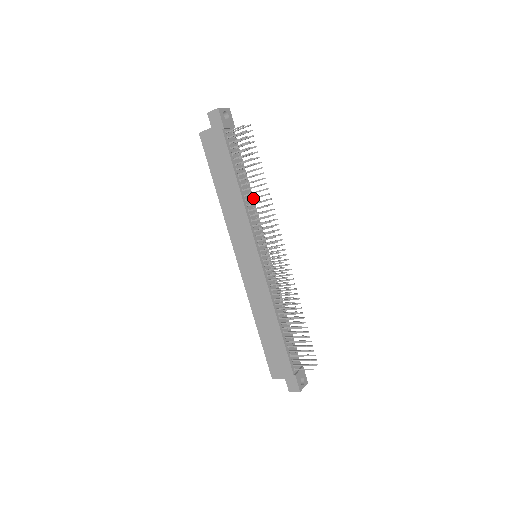
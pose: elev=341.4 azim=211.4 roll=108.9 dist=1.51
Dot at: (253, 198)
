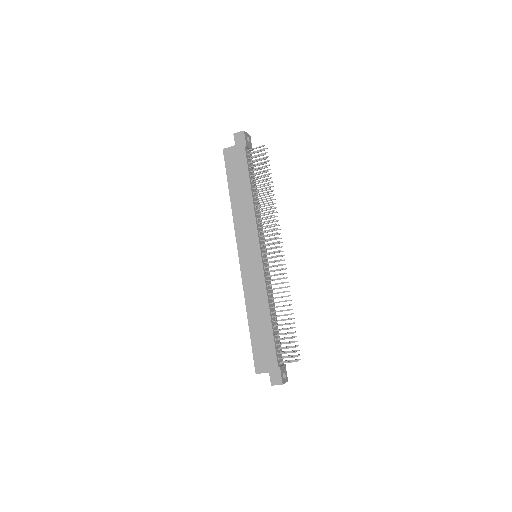
Dot at: (262, 204)
